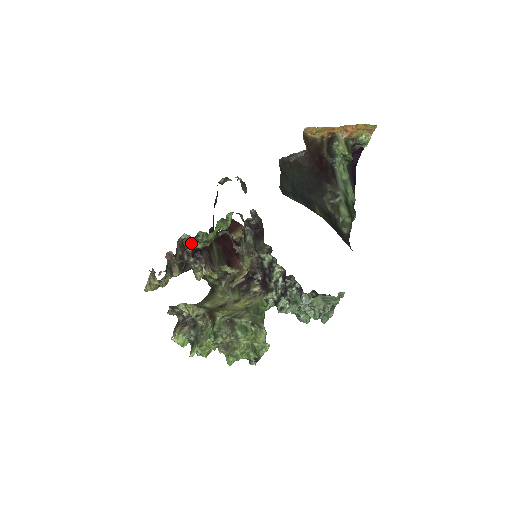
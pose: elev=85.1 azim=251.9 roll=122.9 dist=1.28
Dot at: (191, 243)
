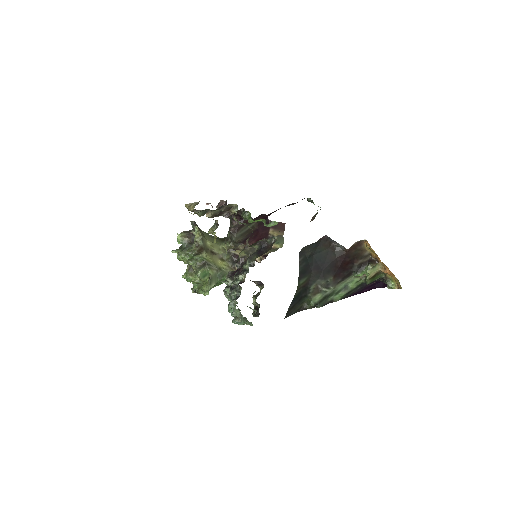
Dot at: (235, 212)
